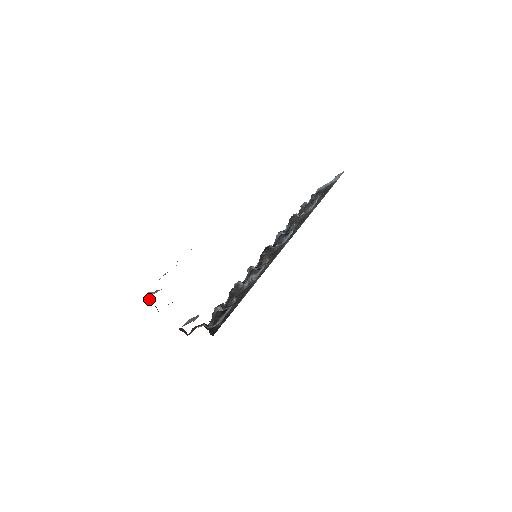
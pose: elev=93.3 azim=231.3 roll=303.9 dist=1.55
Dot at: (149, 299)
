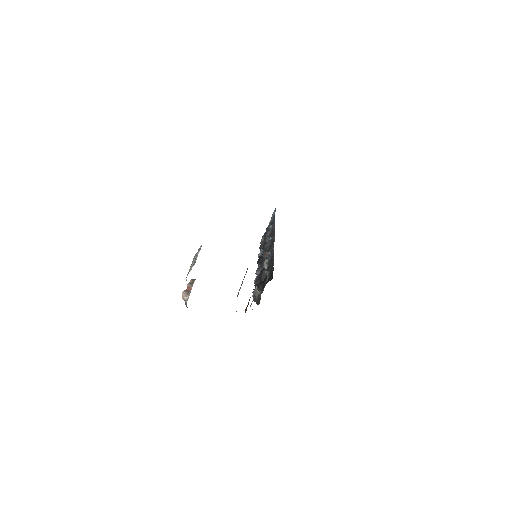
Dot at: occluded
